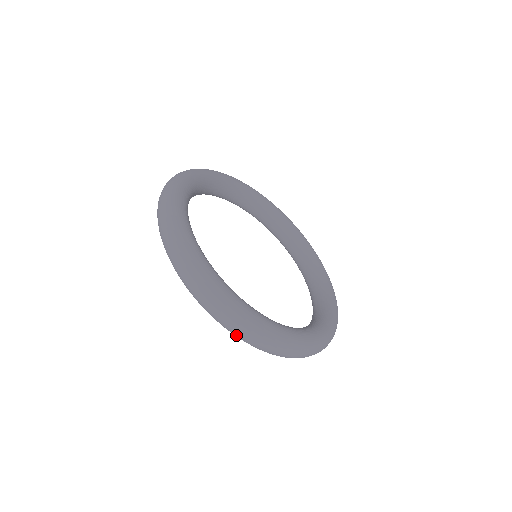
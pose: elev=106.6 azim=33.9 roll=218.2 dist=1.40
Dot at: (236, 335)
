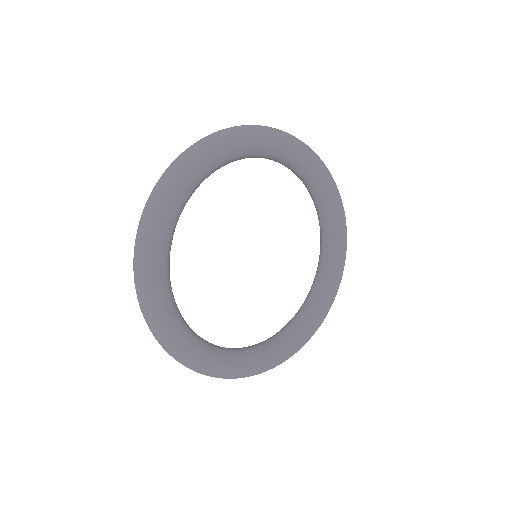
Dot at: occluded
